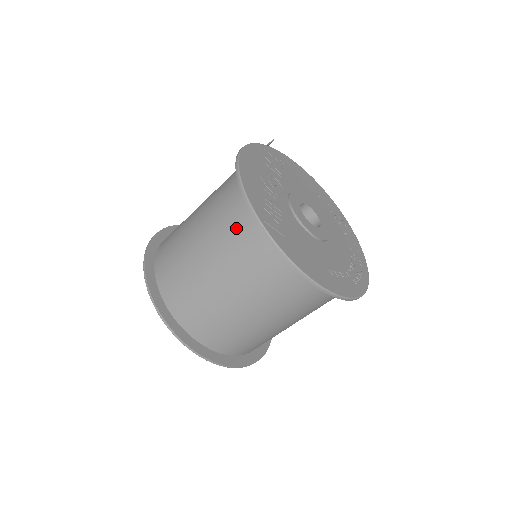
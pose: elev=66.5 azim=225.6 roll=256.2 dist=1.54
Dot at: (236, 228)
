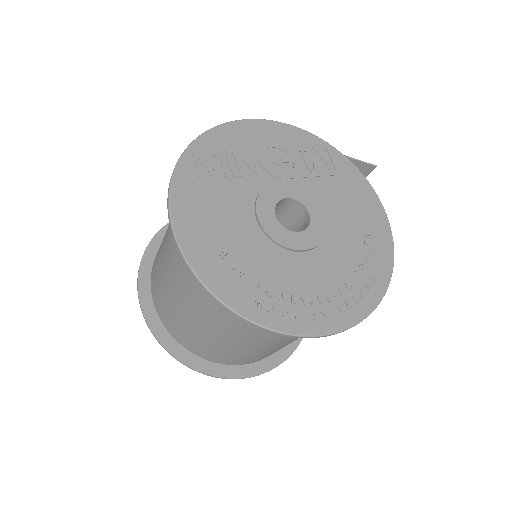
Dot at: occluded
